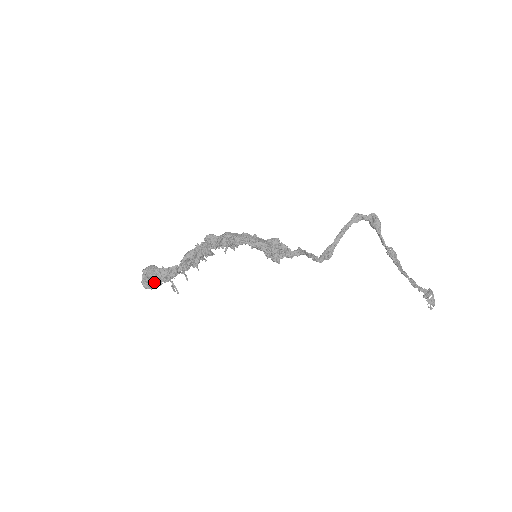
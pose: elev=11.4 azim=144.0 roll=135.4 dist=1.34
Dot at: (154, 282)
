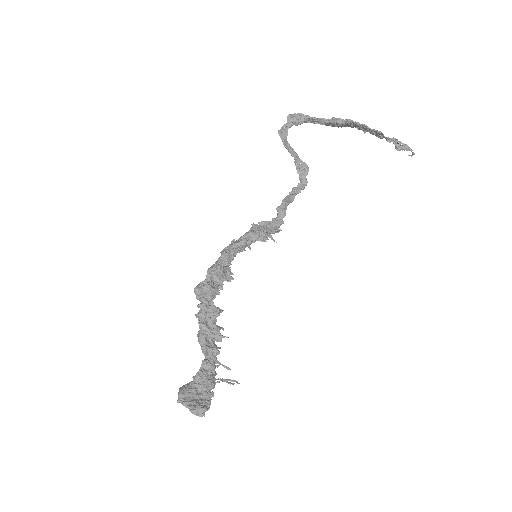
Dot at: (203, 400)
